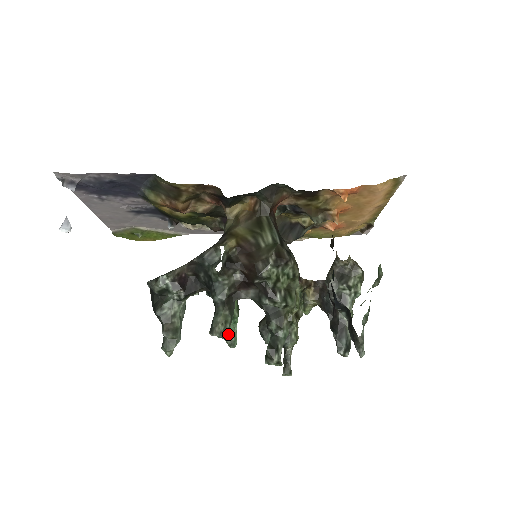
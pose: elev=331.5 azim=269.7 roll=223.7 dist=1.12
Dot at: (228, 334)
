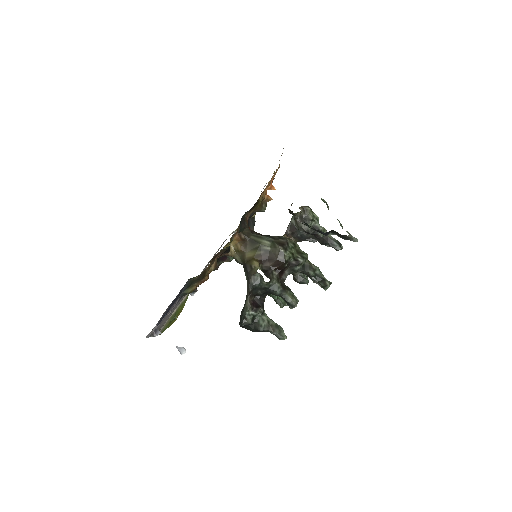
Dot at: (284, 302)
